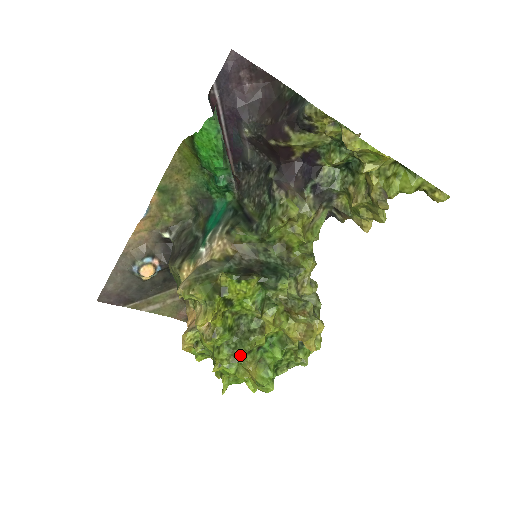
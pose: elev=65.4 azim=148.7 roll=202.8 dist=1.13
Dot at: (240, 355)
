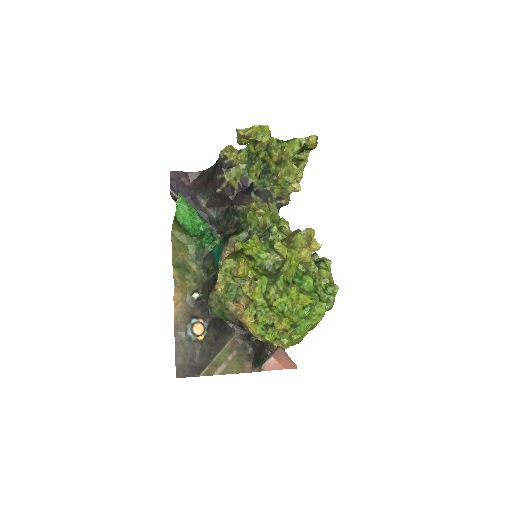
Dot at: (282, 285)
